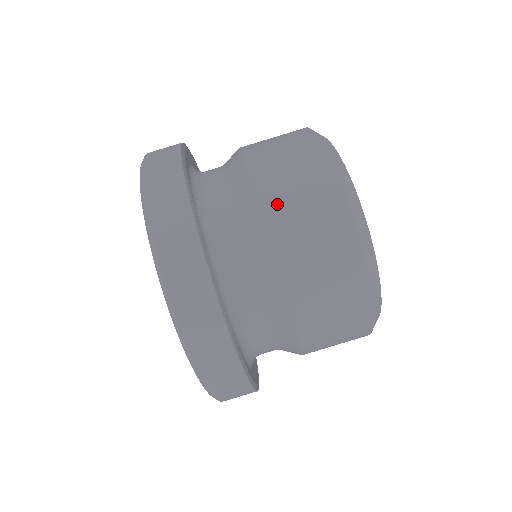
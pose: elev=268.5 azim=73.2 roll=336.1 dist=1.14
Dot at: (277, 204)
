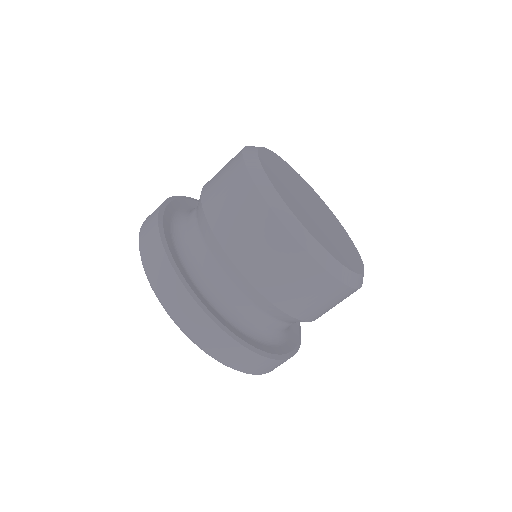
Dot at: (280, 295)
